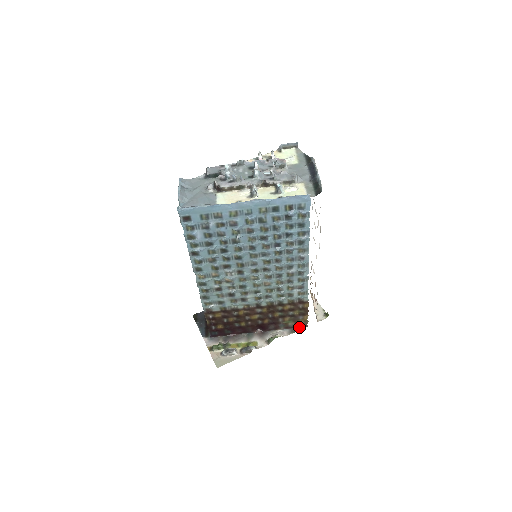
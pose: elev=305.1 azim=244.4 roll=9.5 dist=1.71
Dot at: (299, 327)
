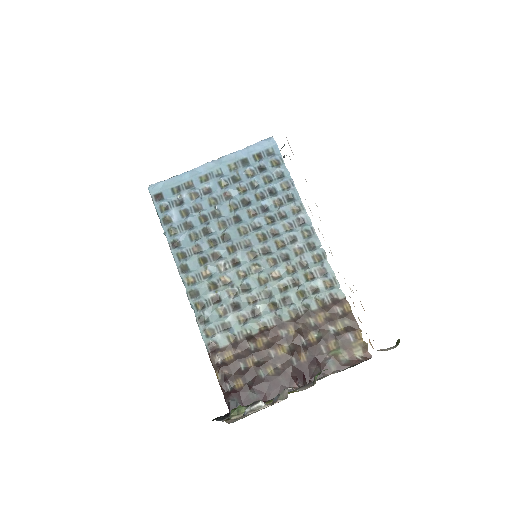
Dot at: (359, 361)
